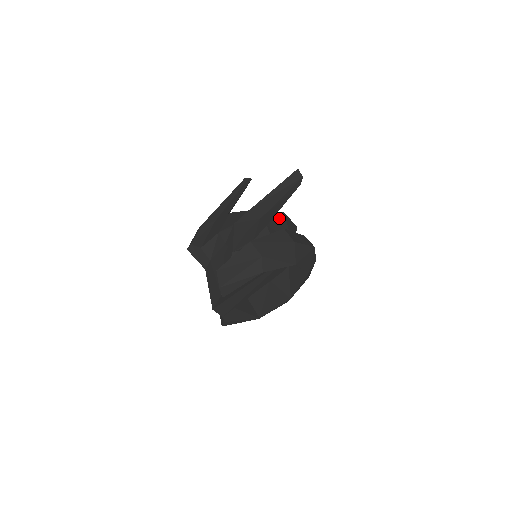
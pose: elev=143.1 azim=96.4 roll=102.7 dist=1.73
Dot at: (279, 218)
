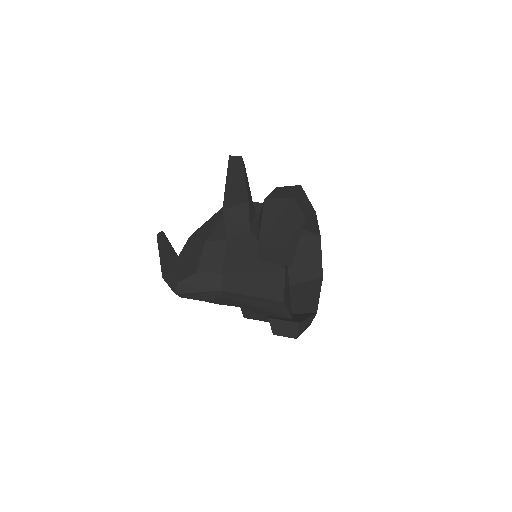
Dot at: occluded
